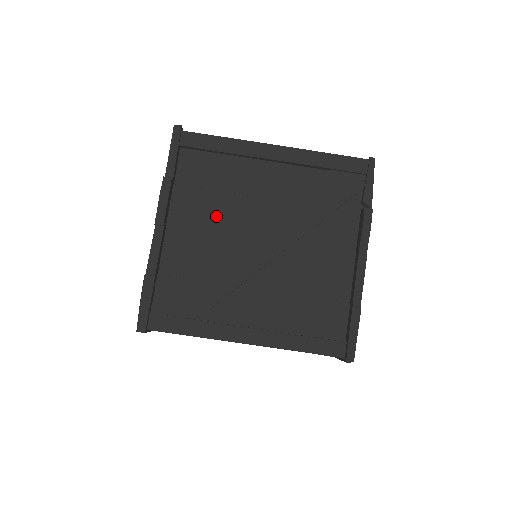
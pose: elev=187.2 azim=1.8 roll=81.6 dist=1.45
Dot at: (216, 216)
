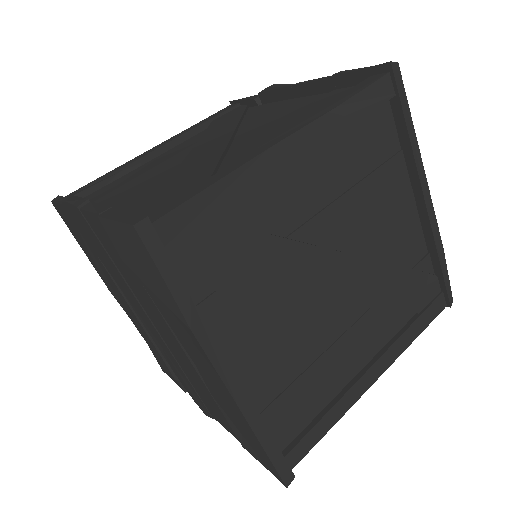
Dot at: (146, 180)
